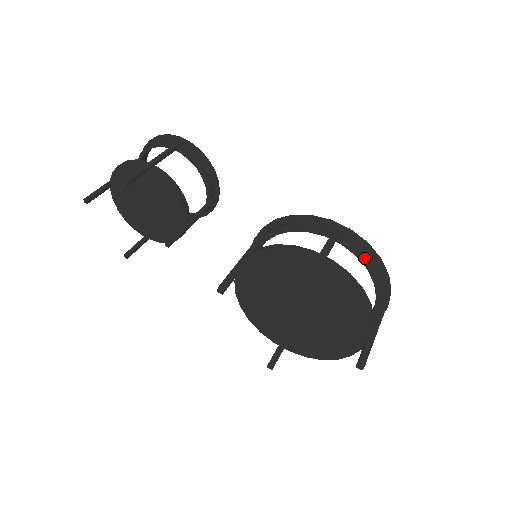
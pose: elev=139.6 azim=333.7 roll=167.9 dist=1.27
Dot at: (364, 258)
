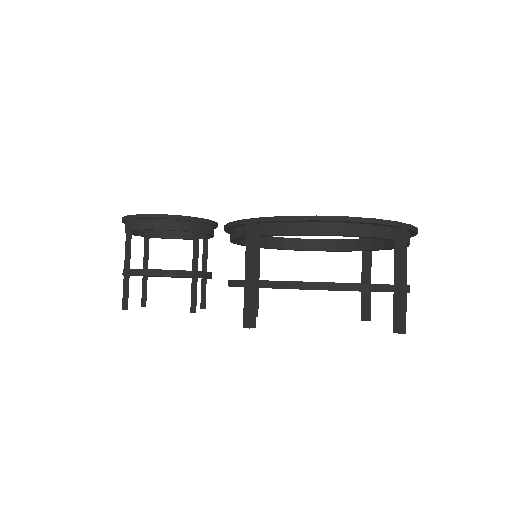
Dot at: (298, 235)
